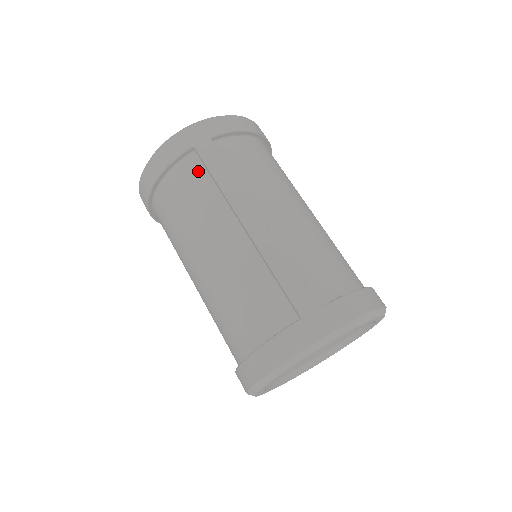
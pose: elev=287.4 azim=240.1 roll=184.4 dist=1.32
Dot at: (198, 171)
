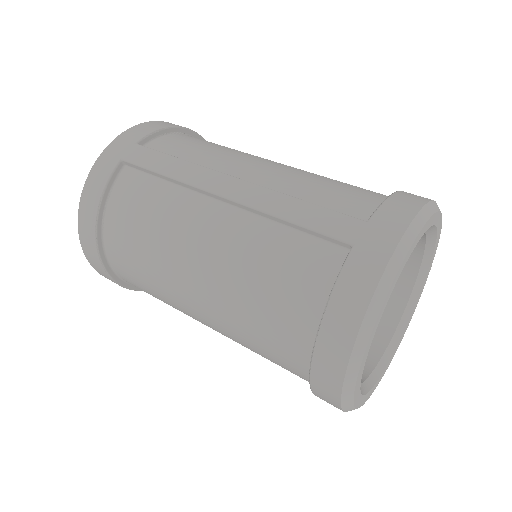
Dot at: (139, 181)
